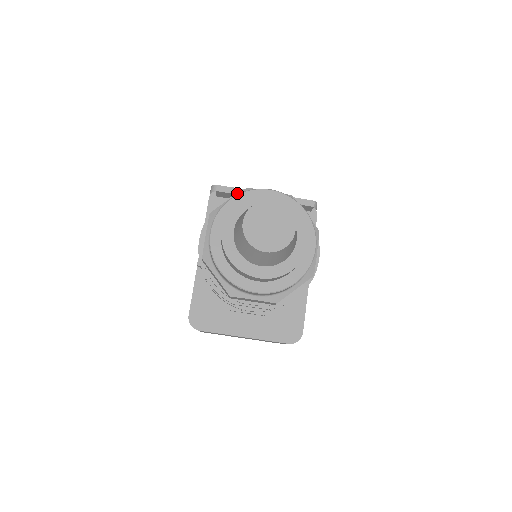
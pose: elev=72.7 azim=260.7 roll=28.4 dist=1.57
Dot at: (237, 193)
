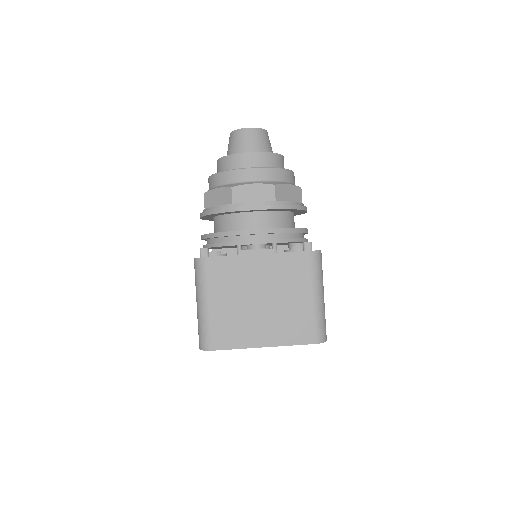
Dot at: occluded
